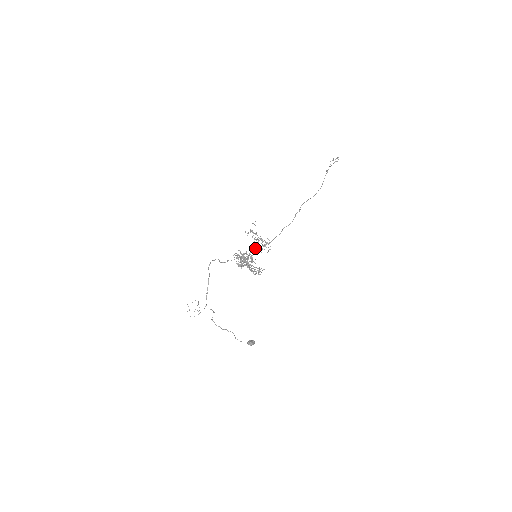
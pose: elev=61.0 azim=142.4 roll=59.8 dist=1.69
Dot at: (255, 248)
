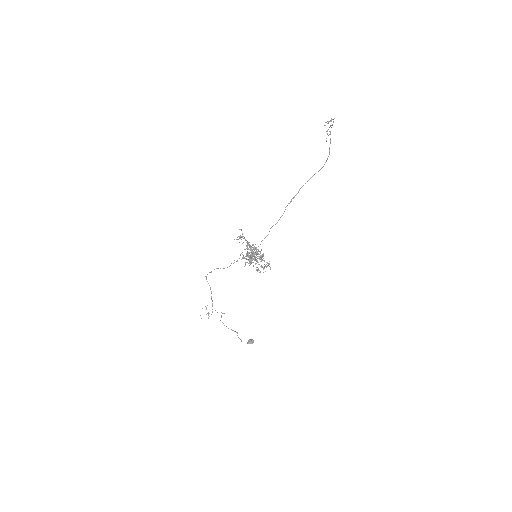
Dot at: occluded
